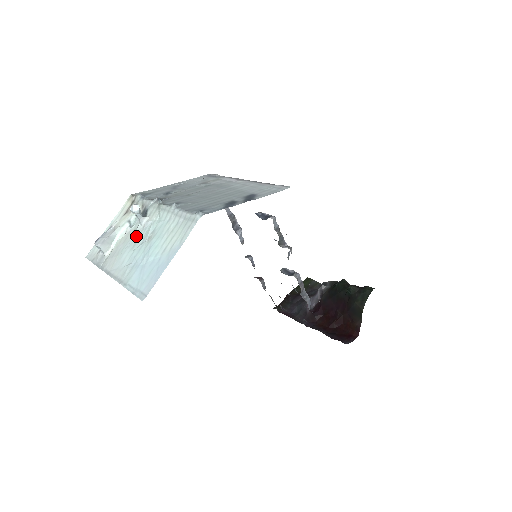
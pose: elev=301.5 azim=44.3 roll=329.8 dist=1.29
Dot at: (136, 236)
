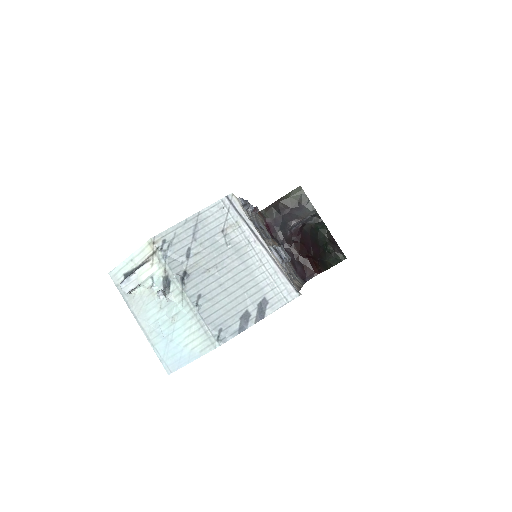
Dot at: (160, 303)
